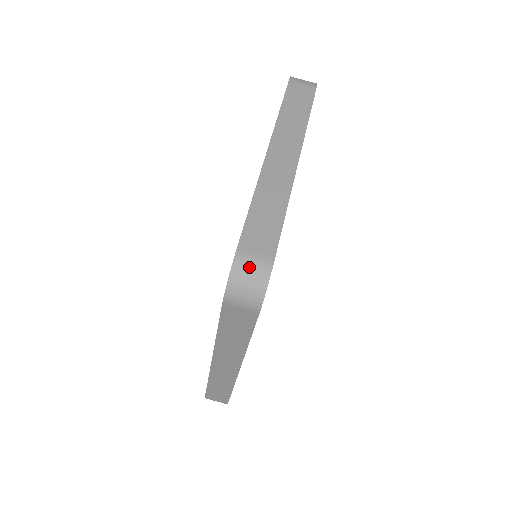
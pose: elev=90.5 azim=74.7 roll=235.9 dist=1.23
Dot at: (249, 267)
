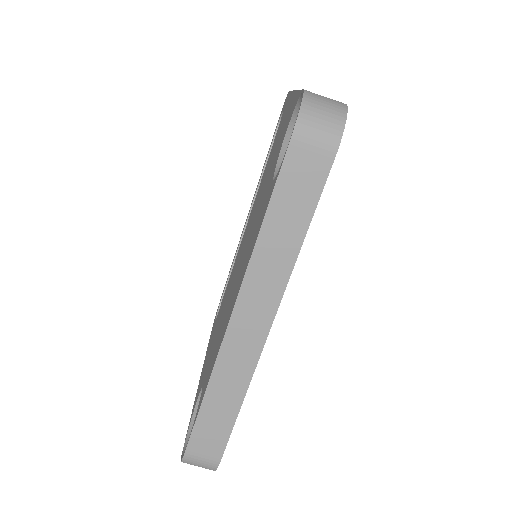
Dot at: (322, 100)
